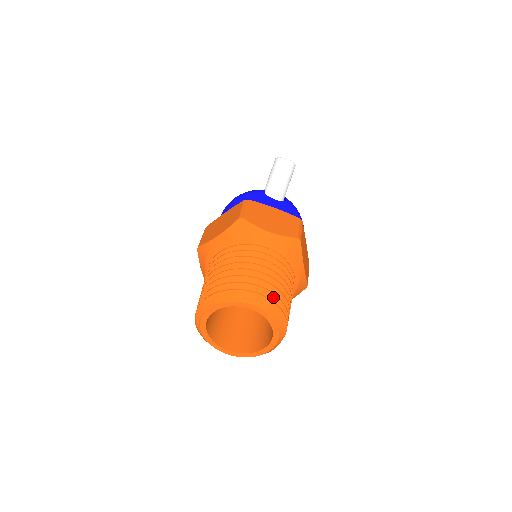
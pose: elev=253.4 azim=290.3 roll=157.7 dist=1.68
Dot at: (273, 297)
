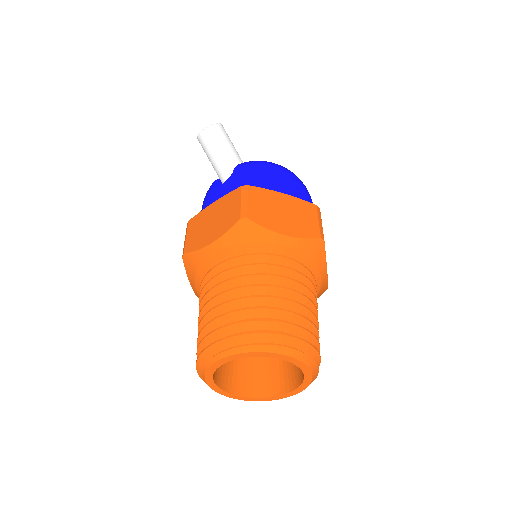
Dot at: (242, 325)
